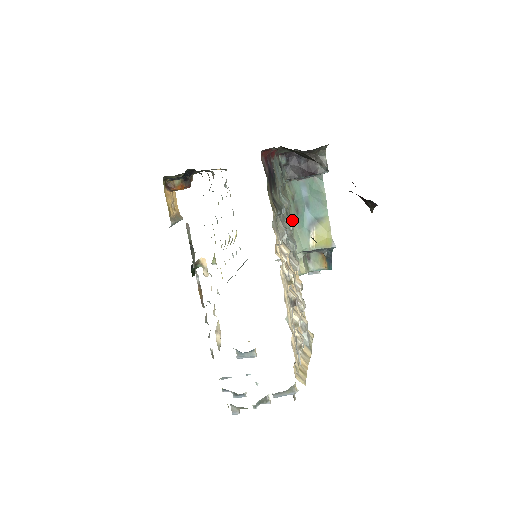
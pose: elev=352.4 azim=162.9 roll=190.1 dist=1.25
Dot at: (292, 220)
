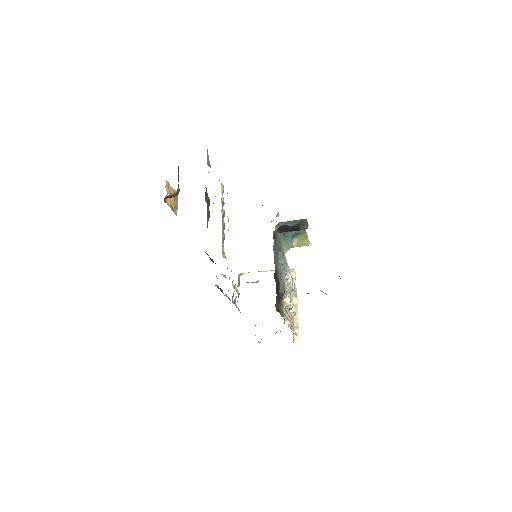
Dot at: (281, 241)
